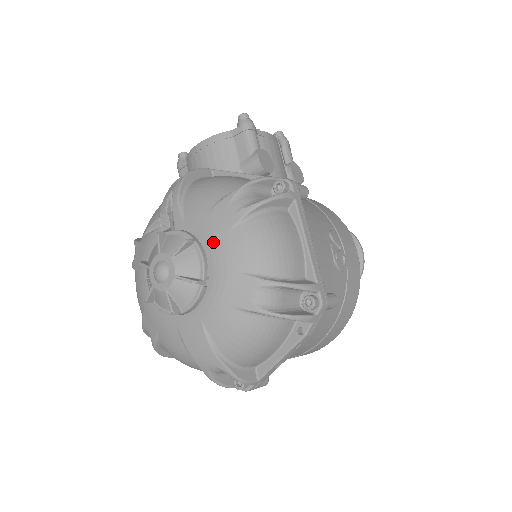
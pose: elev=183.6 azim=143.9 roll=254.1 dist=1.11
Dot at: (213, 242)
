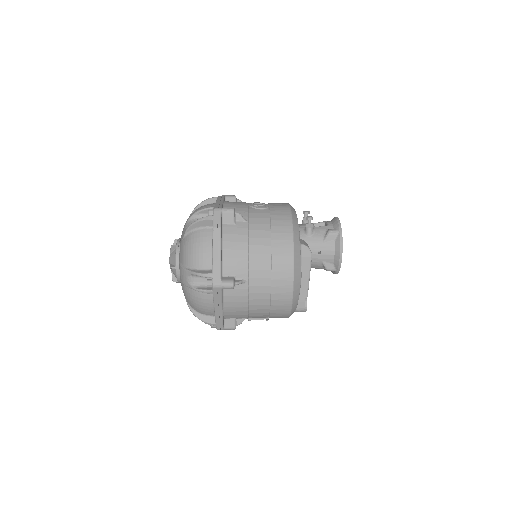
Dot at: occluded
